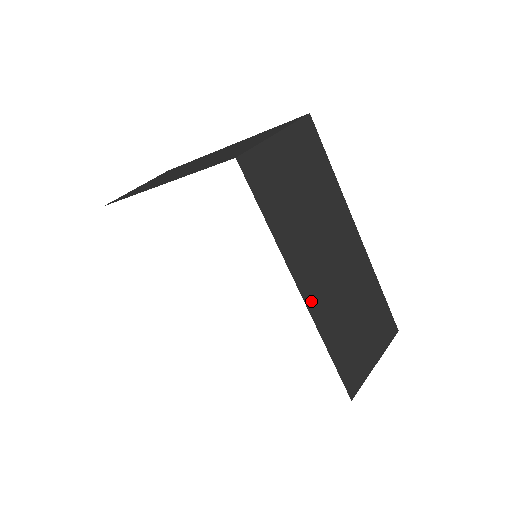
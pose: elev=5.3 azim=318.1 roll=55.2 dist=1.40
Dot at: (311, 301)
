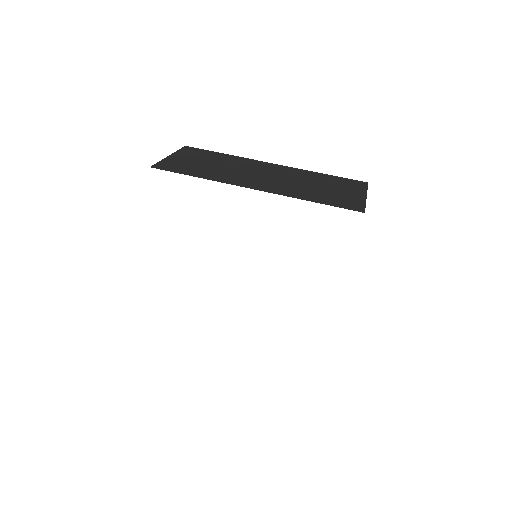
Dot at: (268, 190)
